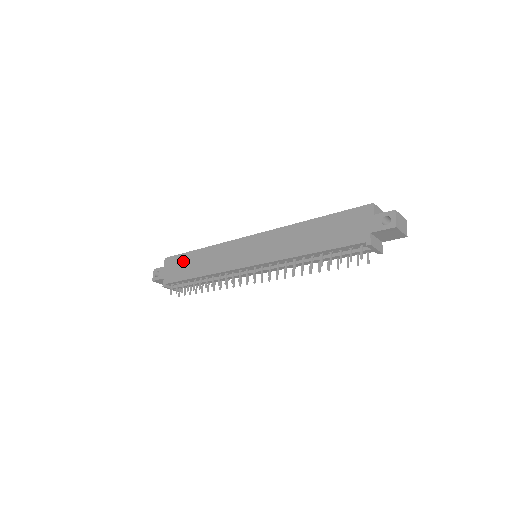
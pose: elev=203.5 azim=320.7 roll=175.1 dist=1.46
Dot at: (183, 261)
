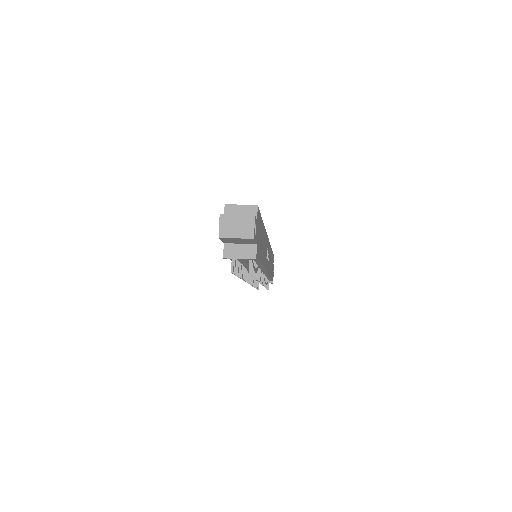
Dot at: occluded
